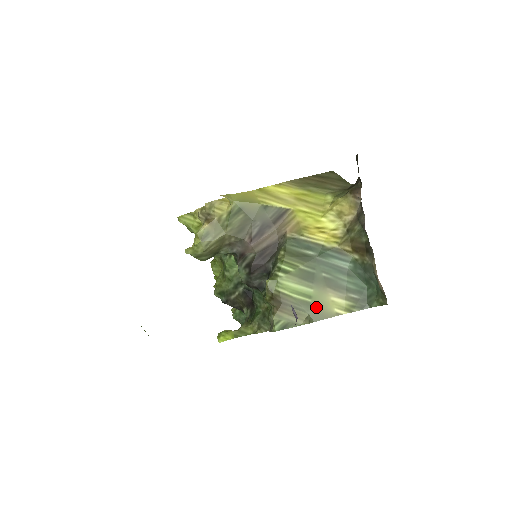
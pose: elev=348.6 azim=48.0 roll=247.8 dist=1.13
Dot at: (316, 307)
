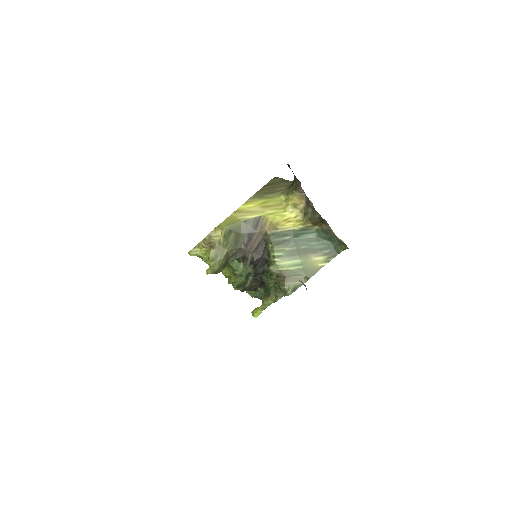
Dot at: (307, 269)
